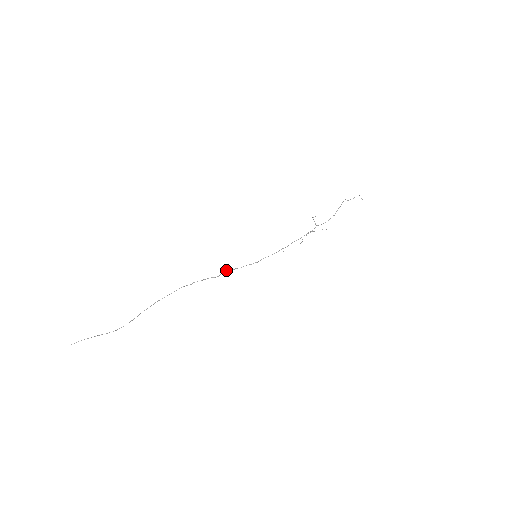
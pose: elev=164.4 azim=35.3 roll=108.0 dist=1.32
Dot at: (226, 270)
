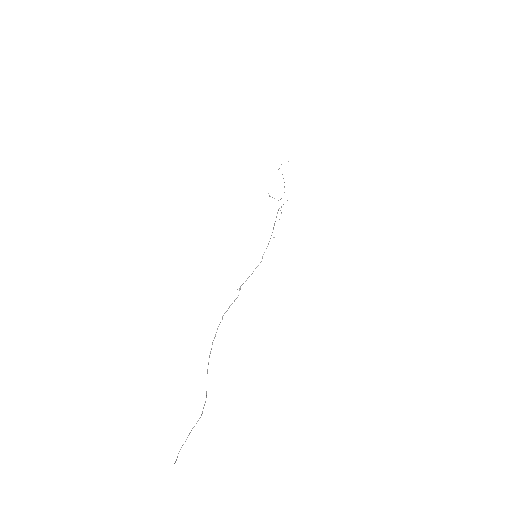
Dot at: occluded
